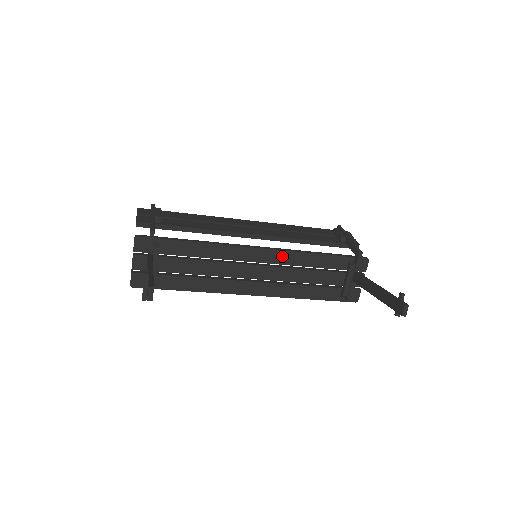
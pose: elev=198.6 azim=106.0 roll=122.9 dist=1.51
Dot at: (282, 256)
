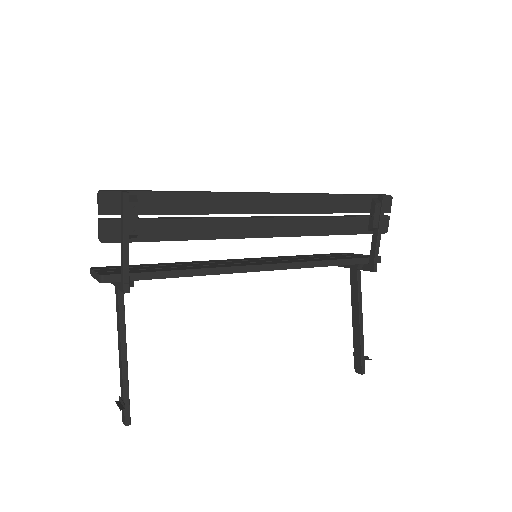
Dot at: occluded
